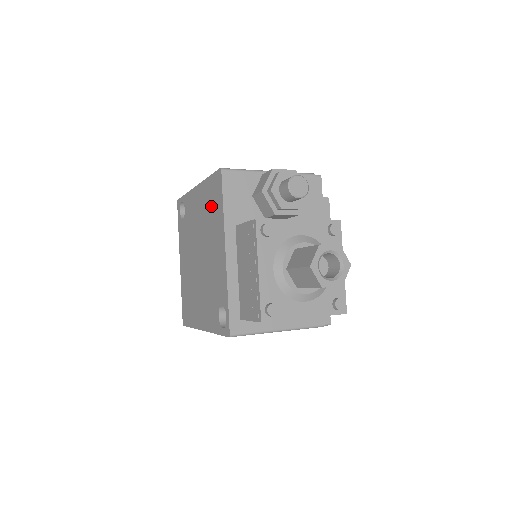
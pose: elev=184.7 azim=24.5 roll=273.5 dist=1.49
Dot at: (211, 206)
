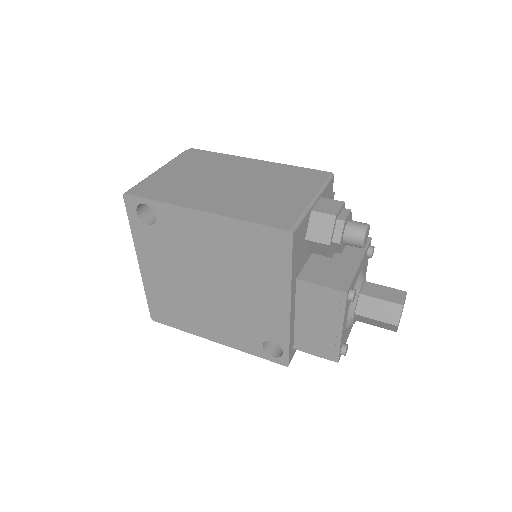
Dot at: (255, 255)
